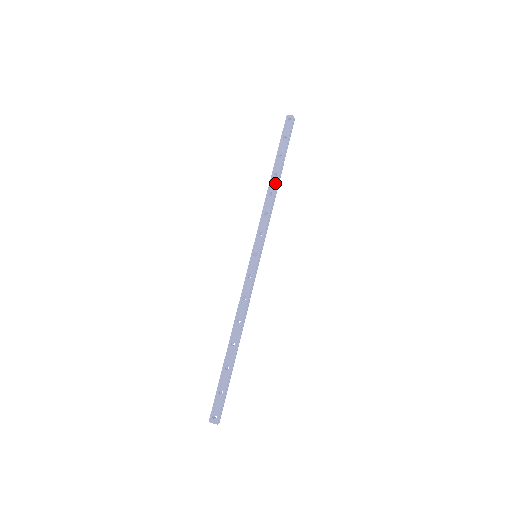
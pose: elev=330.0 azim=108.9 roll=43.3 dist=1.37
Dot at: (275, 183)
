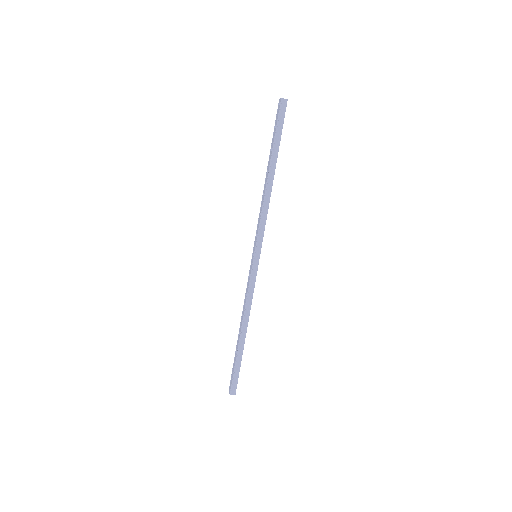
Dot at: (266, 181)
